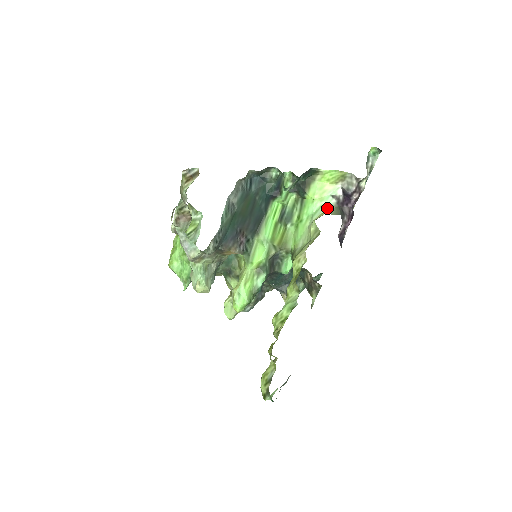
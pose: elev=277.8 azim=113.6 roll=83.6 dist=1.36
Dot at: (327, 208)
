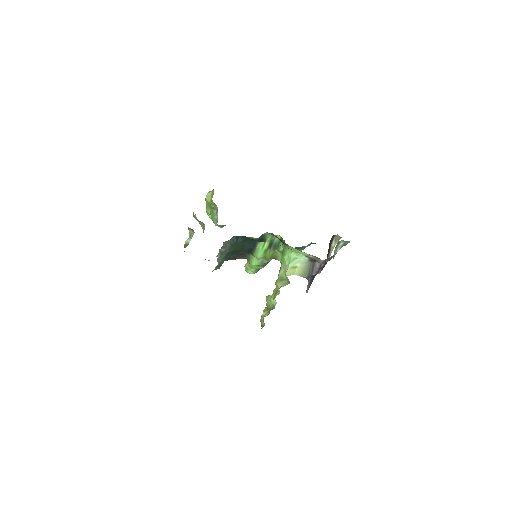
Dot at: (300, 263)
